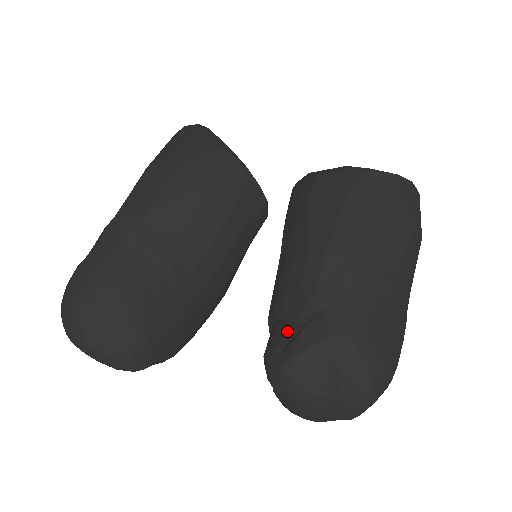
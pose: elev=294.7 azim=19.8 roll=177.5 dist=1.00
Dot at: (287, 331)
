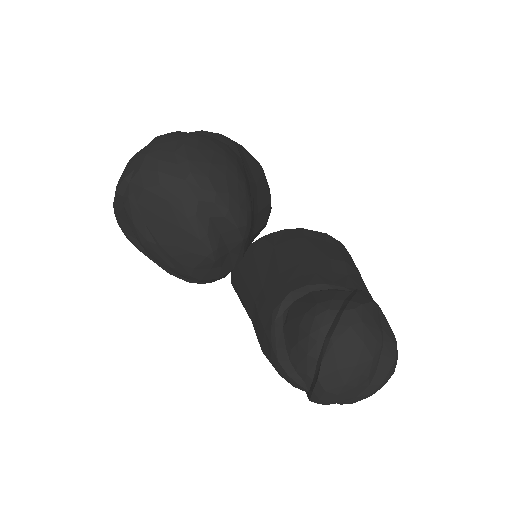
Dot at: (339, 292)
